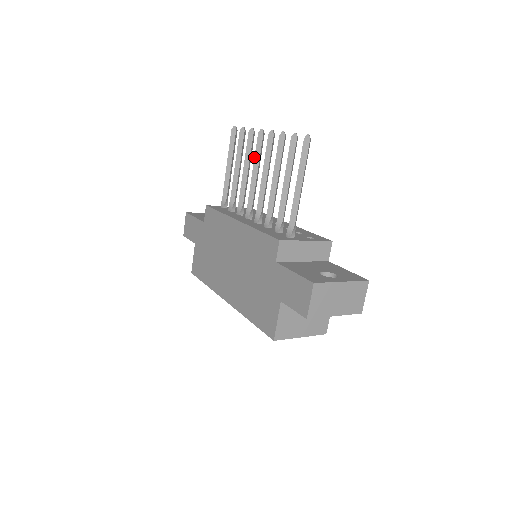
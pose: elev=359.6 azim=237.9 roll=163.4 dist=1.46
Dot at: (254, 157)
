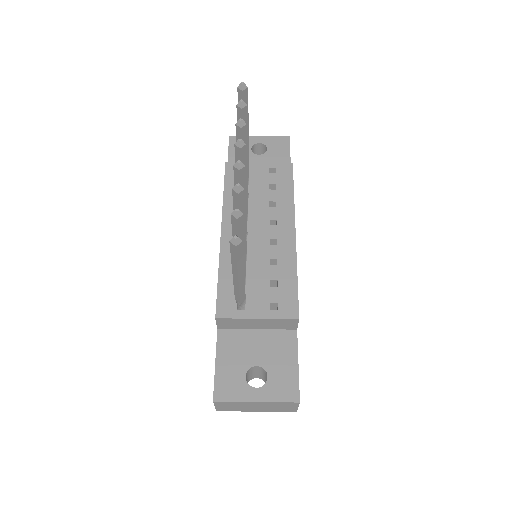
Dot at: occluded
